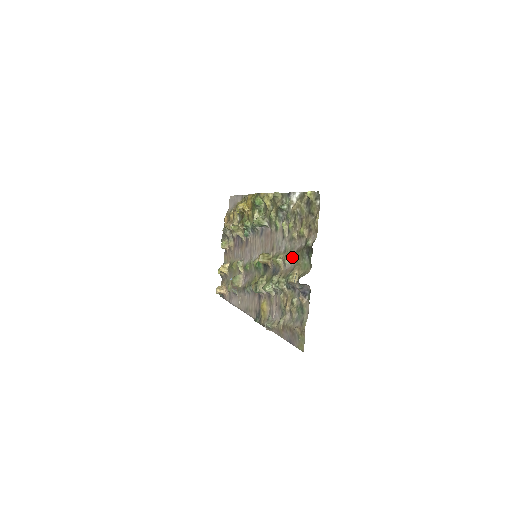
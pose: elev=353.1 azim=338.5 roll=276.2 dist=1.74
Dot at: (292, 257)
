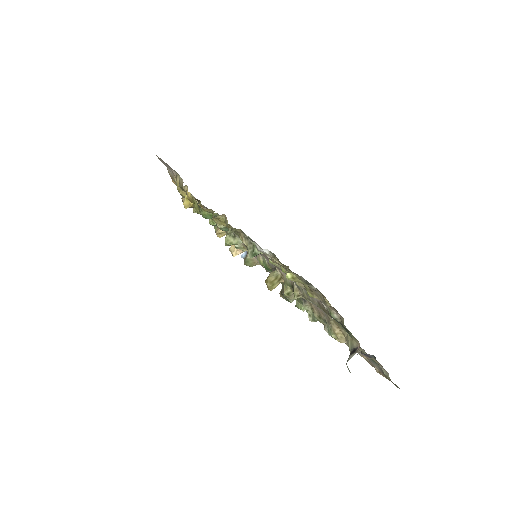
Dot at: occluded
